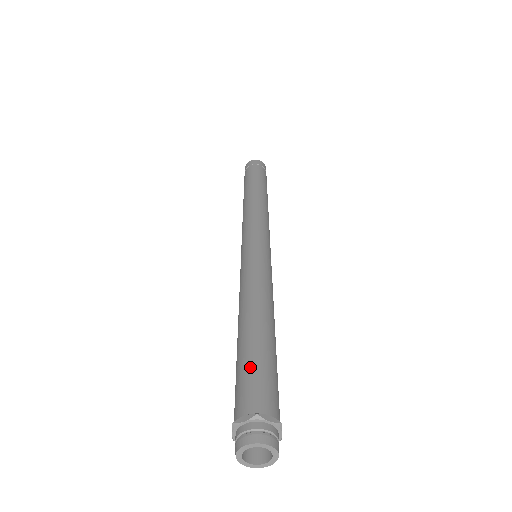
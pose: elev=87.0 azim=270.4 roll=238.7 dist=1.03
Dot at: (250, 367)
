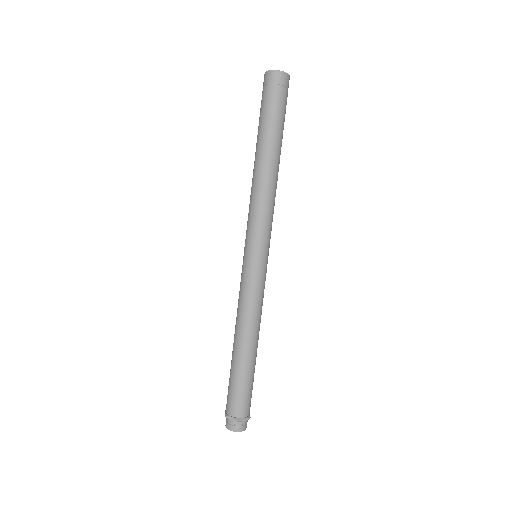
Dot at: (238, 387)
